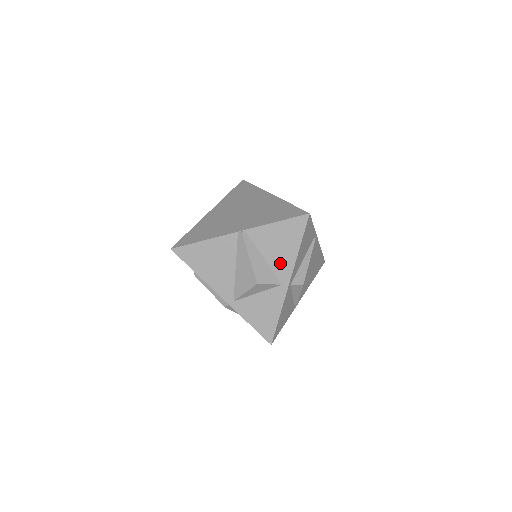
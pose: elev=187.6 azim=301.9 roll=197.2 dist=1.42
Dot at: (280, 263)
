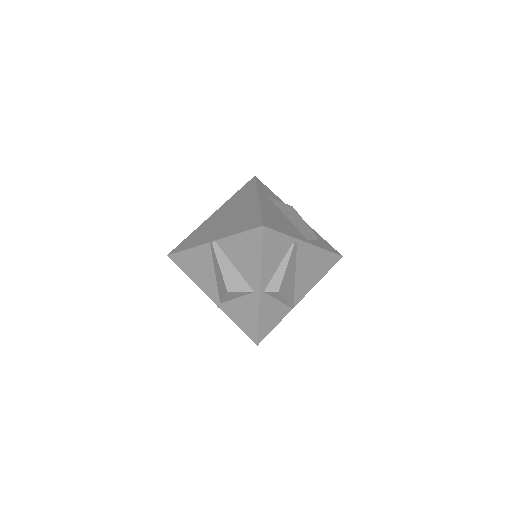
Dot at: (248, 272)
